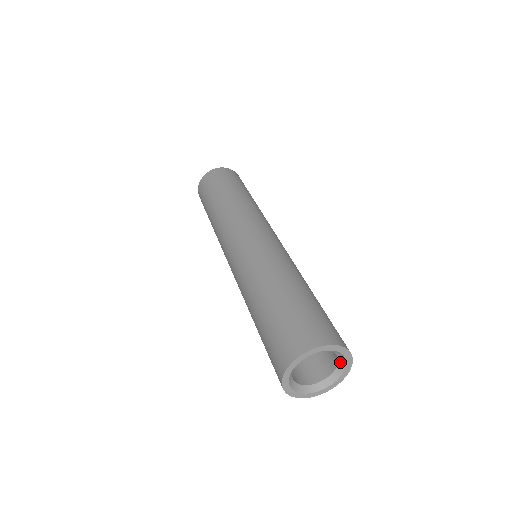
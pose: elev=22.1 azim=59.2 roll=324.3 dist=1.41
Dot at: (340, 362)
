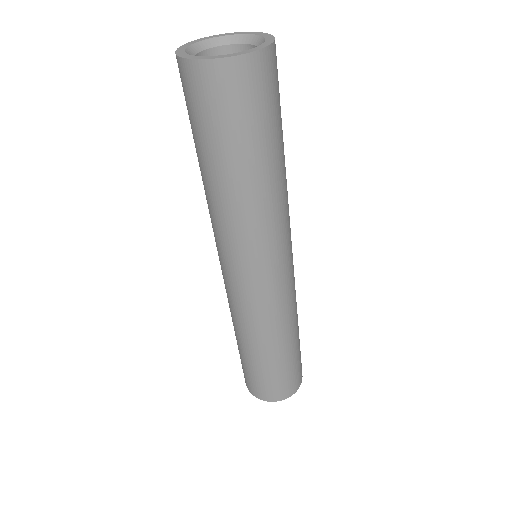
Dot at: (255, 43)
